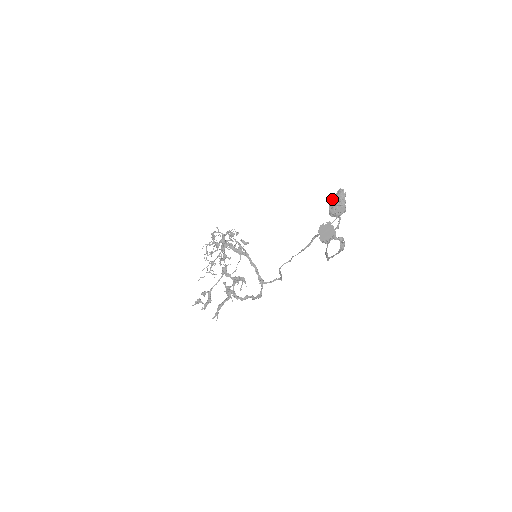
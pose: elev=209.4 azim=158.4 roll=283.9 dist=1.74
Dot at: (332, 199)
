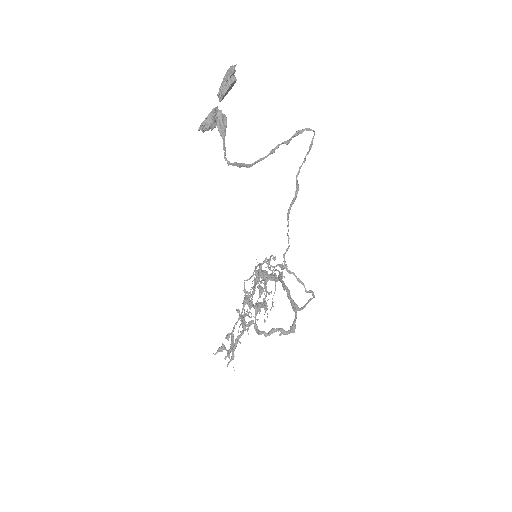
Dot at: occluded
